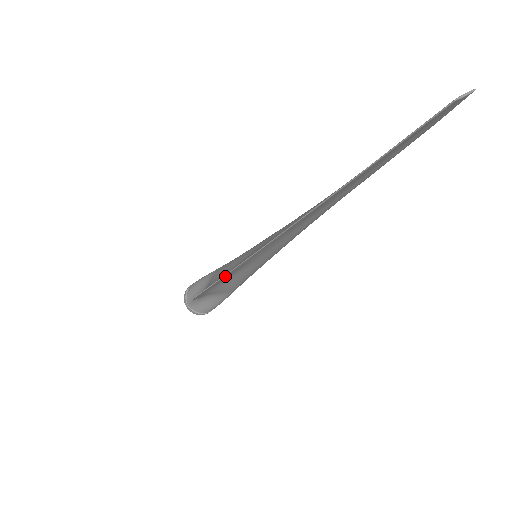
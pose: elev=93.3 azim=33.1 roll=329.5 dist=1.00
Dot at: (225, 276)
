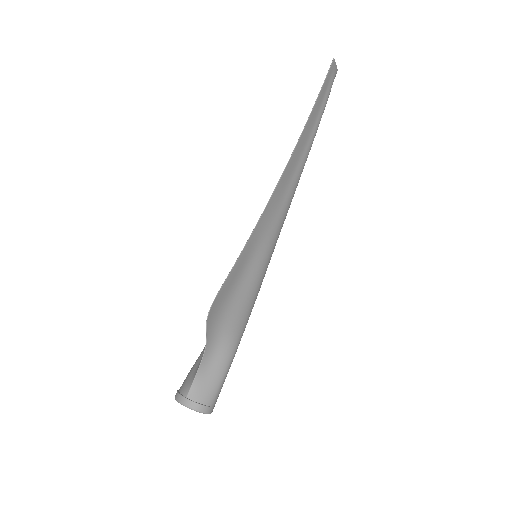
Dot at: (239, 259)
